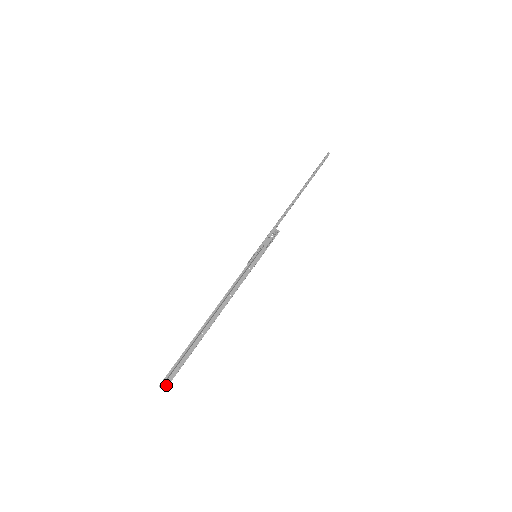
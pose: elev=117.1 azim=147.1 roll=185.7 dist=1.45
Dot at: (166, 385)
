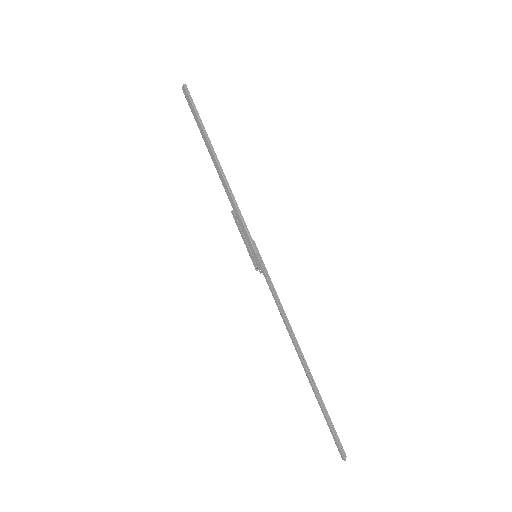
Dot at: (342, 452)
